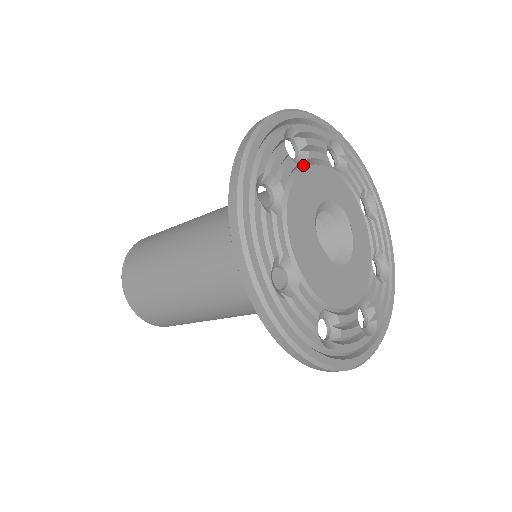
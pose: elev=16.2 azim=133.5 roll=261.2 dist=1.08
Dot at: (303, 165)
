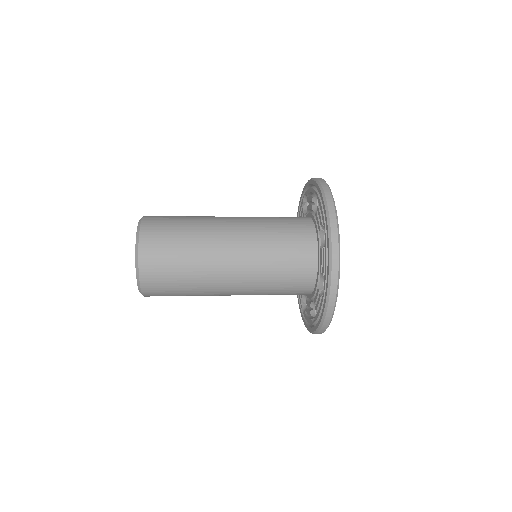
Dot at: occluded
